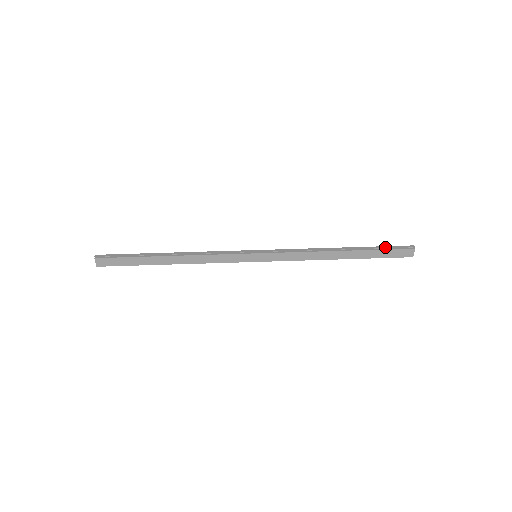
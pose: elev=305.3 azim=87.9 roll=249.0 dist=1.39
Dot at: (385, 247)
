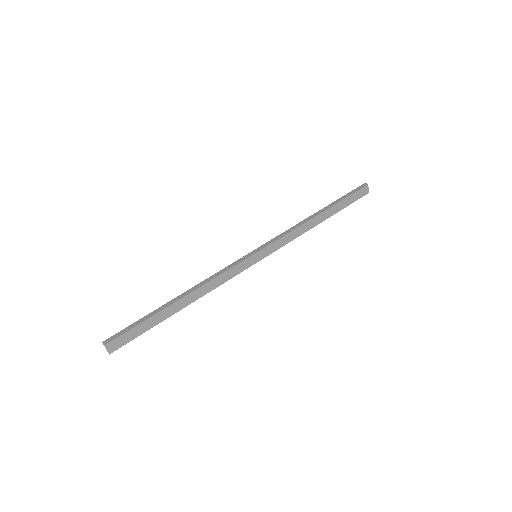
Dot at: (348, 194)
